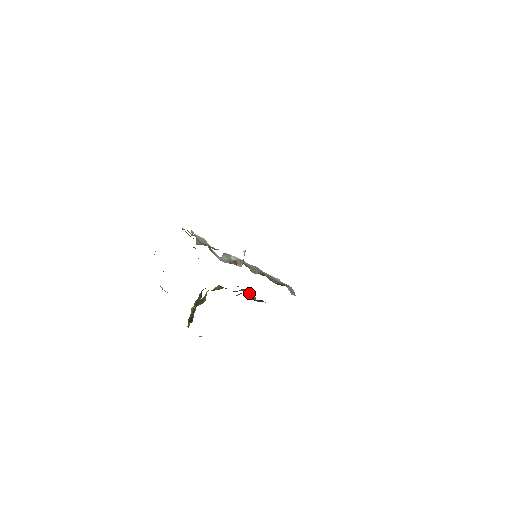
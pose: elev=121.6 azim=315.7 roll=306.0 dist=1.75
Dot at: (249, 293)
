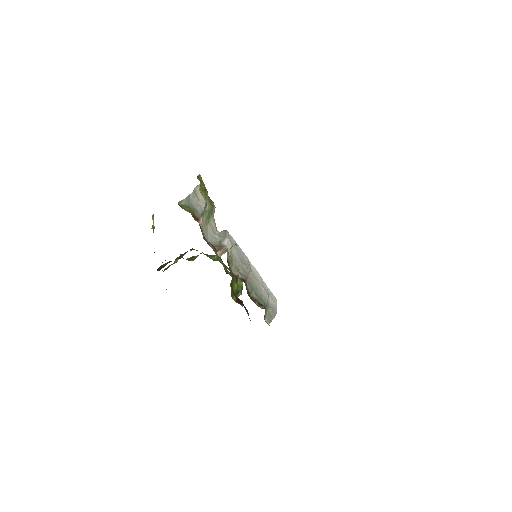
Dot at: (239, 284)
